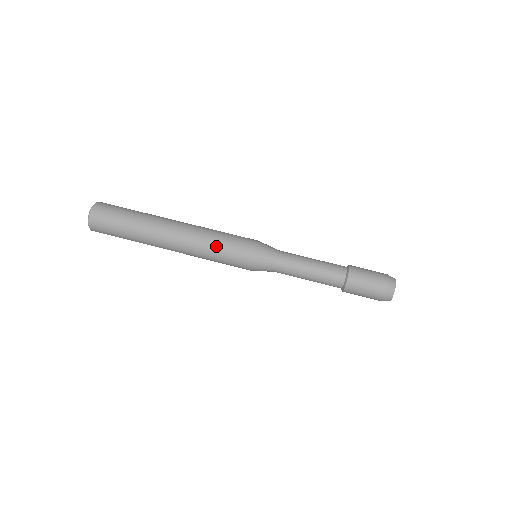
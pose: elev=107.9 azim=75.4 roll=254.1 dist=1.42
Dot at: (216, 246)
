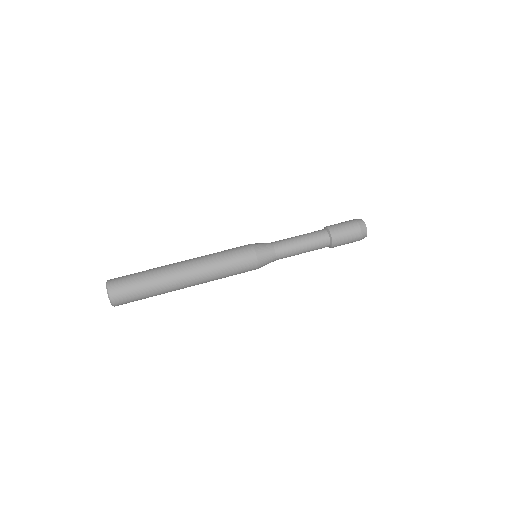
Dot at: (225, 264)
